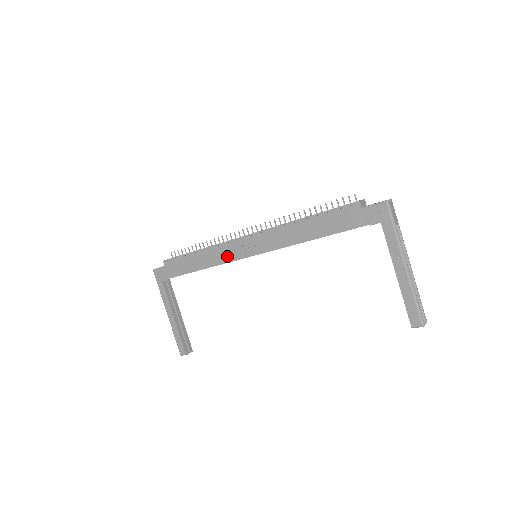
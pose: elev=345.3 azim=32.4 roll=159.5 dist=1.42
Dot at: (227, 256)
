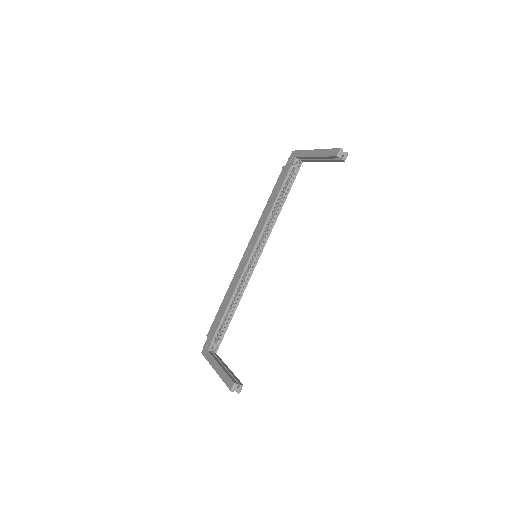
Dot at: (239, 274)
